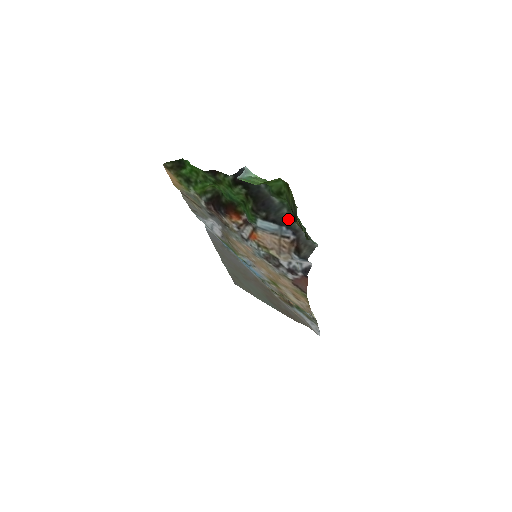
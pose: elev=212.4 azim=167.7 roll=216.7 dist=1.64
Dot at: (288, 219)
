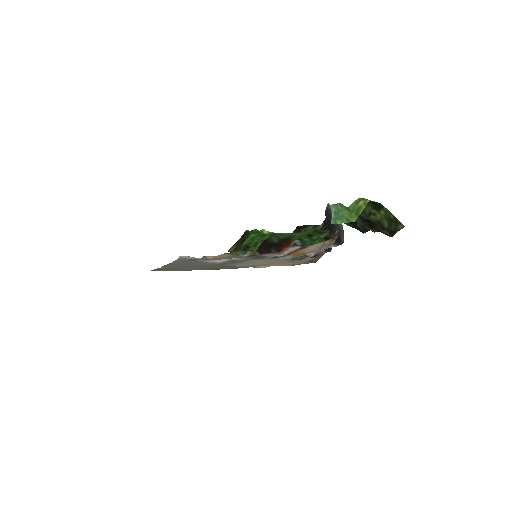
Dot at: occluded
